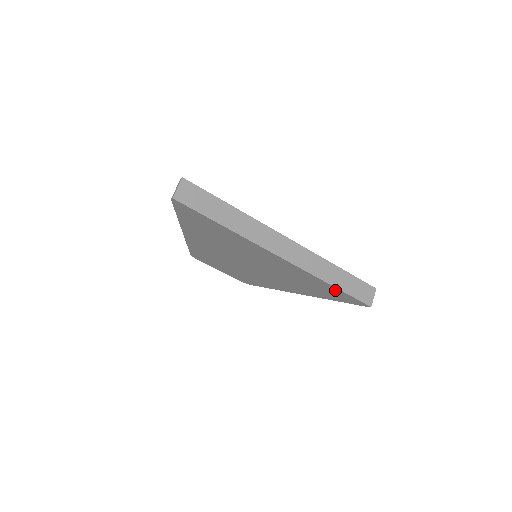
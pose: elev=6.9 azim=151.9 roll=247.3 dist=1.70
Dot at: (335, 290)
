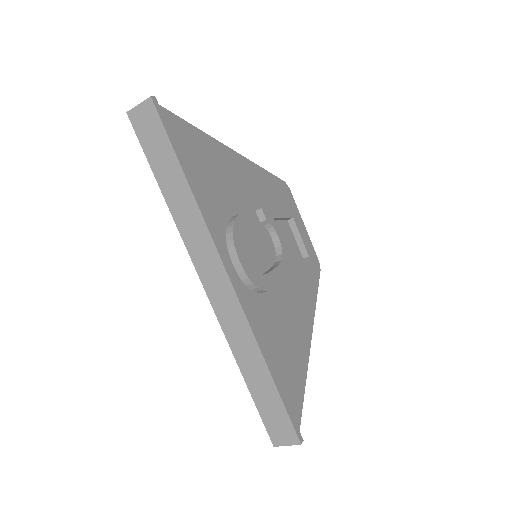
Dot at: occluded
